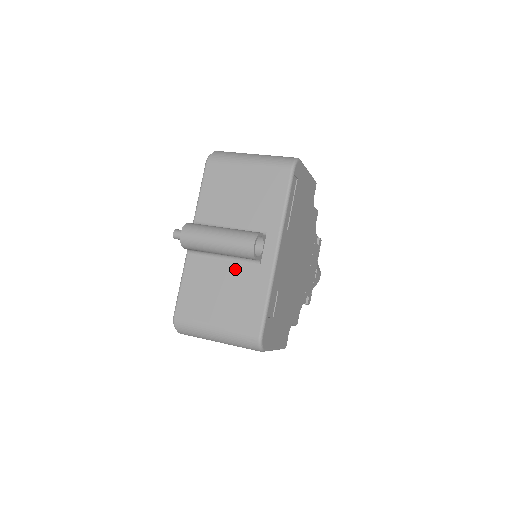
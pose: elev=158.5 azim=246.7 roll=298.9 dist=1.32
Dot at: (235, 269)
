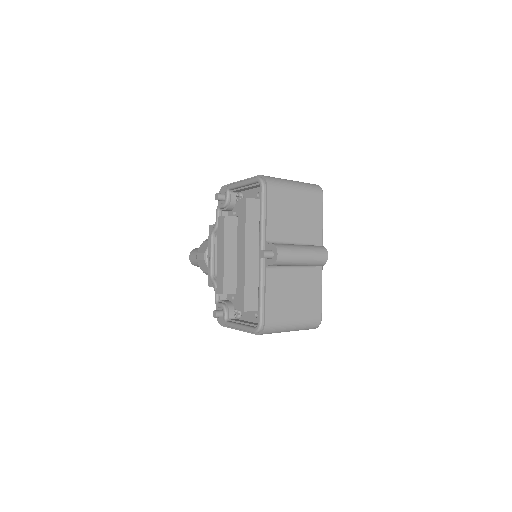
Dot at: (300, 274)
